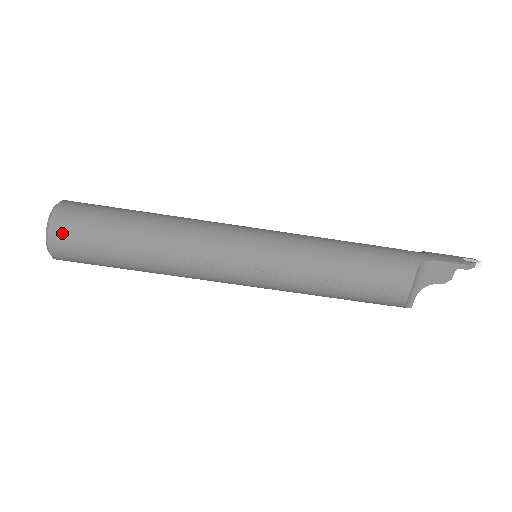
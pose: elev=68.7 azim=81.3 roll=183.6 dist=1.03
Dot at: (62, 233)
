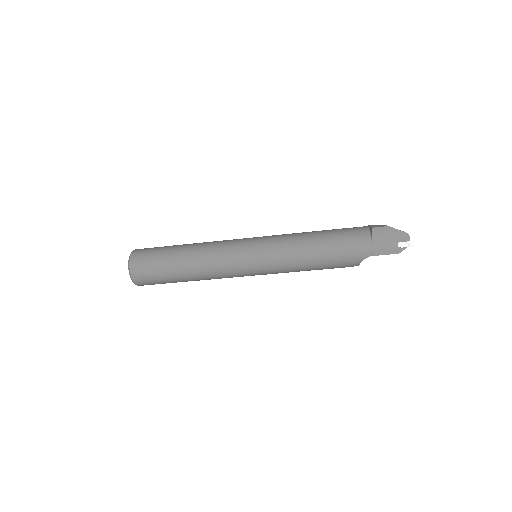
Dot at: occluded
